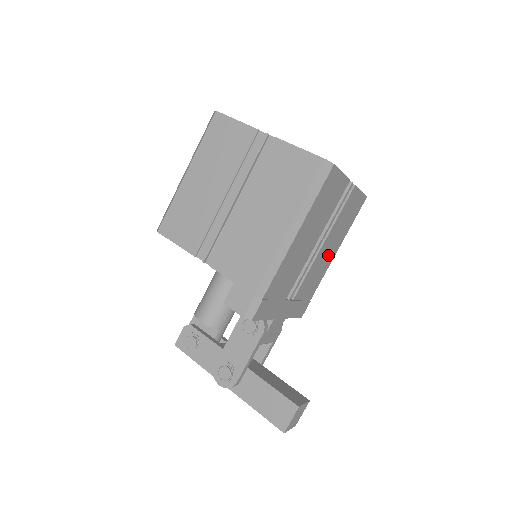
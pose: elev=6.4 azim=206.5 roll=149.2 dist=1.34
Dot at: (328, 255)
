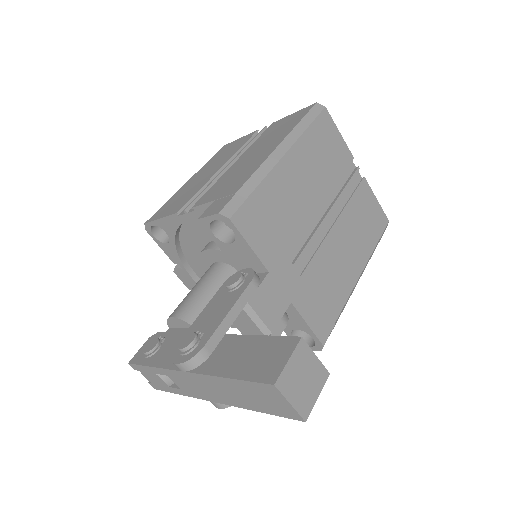
Dot at: (348, 258)
